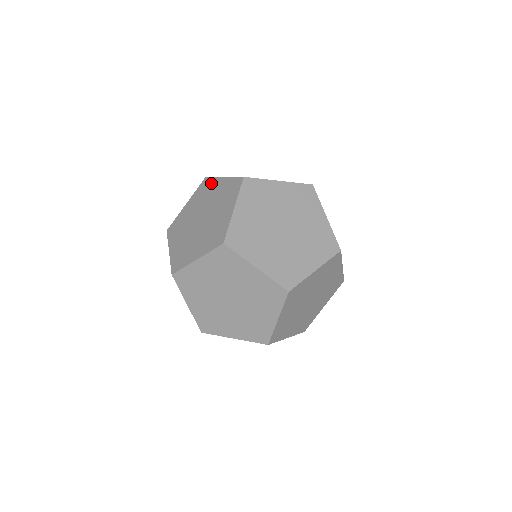
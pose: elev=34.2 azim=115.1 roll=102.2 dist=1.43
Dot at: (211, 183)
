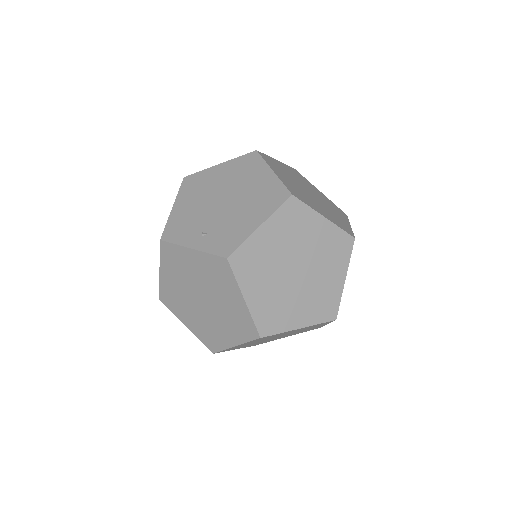
Dot at: occluded
